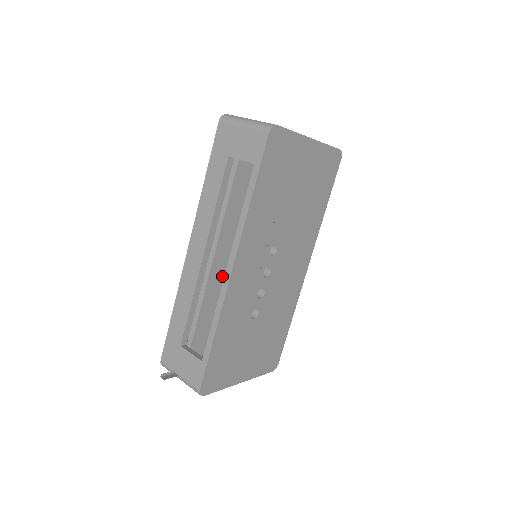
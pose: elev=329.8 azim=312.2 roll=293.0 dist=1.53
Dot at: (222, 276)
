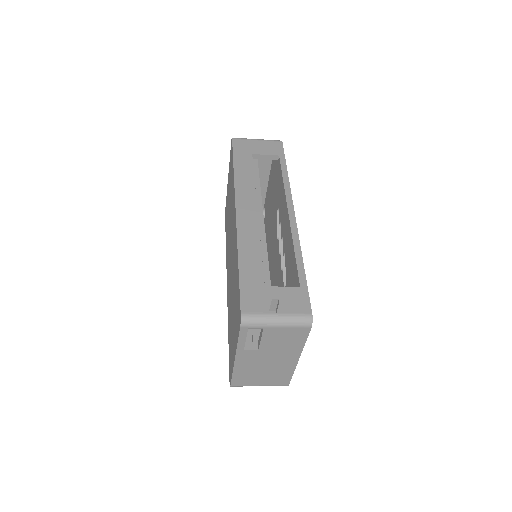
Dot at: occluded
